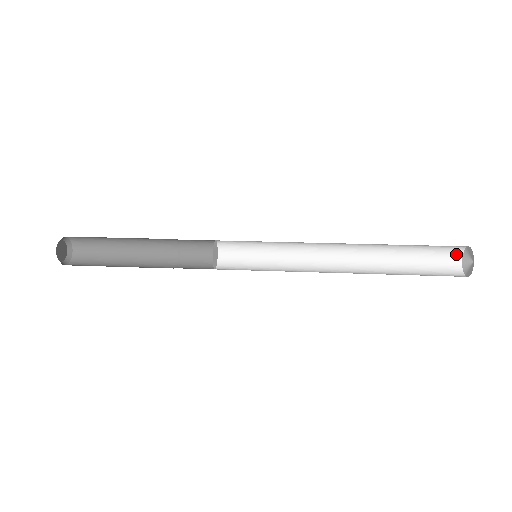
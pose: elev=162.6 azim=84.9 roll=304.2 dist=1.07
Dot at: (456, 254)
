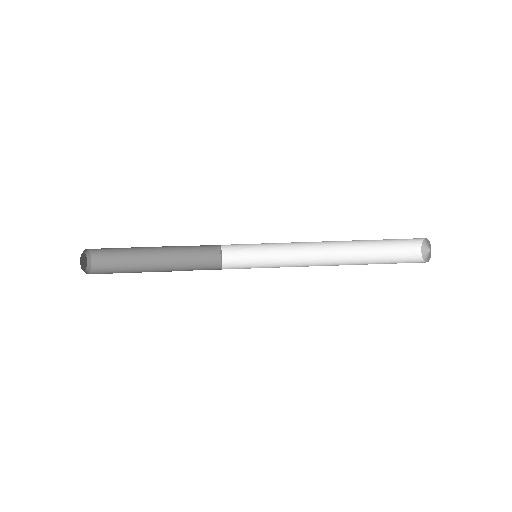
Dot at: (416, 244)
